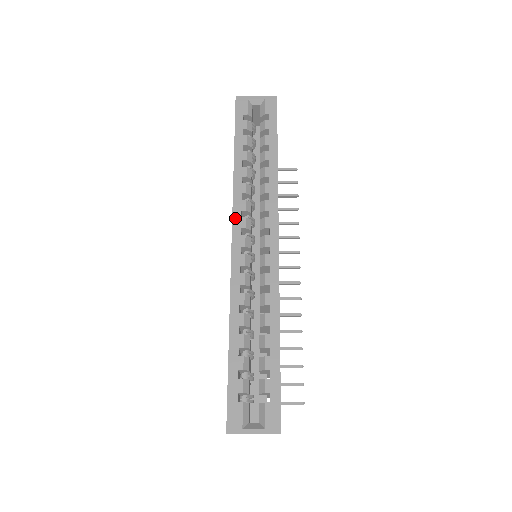
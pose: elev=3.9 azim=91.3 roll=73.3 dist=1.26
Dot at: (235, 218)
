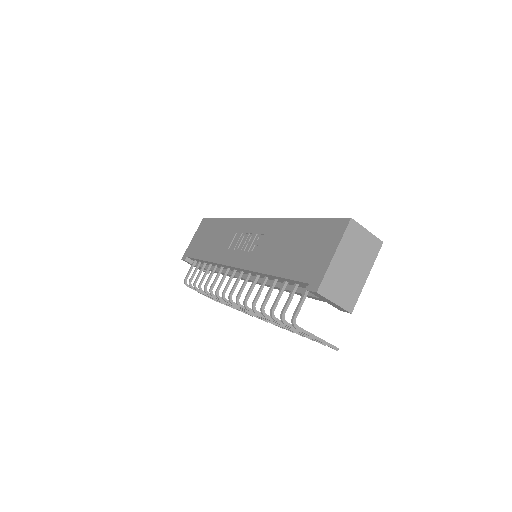
Dot at: occluded
